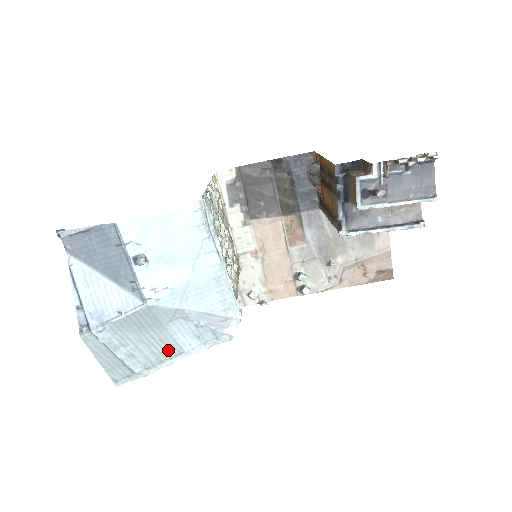
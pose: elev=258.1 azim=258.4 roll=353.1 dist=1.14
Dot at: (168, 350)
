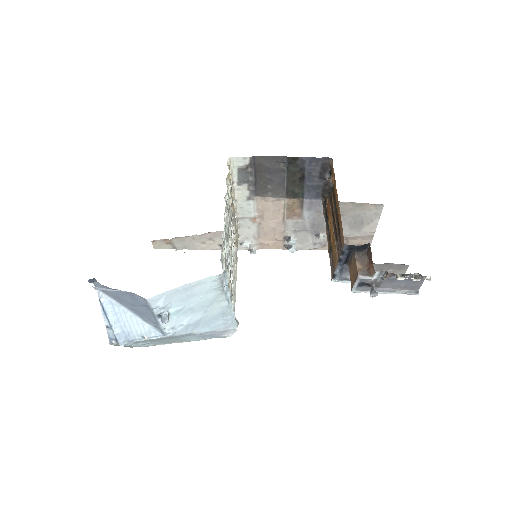
Dot at: (176, 341)
